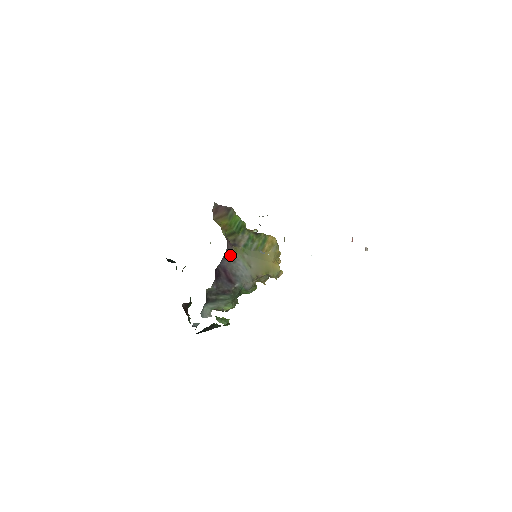
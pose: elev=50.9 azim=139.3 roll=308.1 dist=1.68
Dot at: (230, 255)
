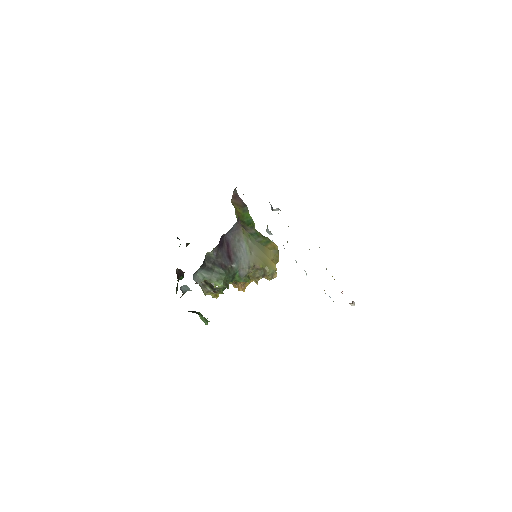
Dot at: (237, 232)
